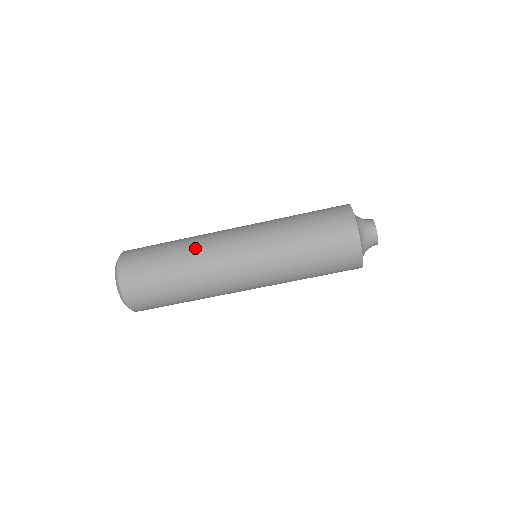
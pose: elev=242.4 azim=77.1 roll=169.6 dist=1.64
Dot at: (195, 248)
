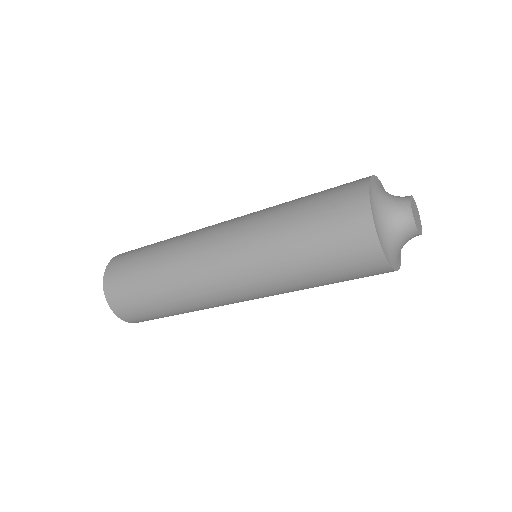
Dot at: (186, 298)
